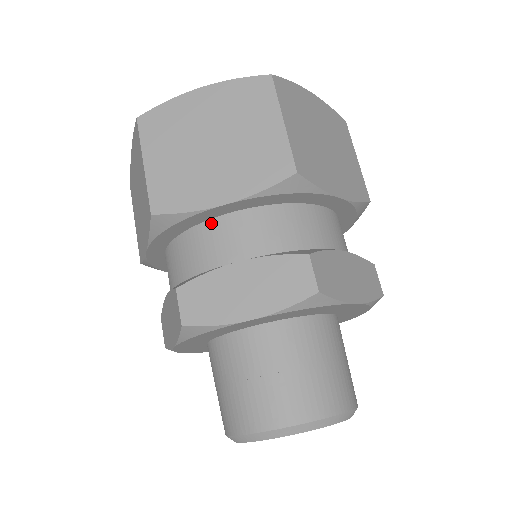
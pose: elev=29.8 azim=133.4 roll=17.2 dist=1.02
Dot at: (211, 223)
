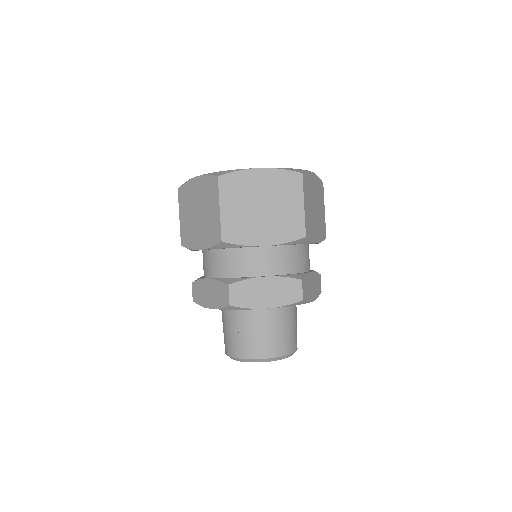
Dot at: (251, 249)
